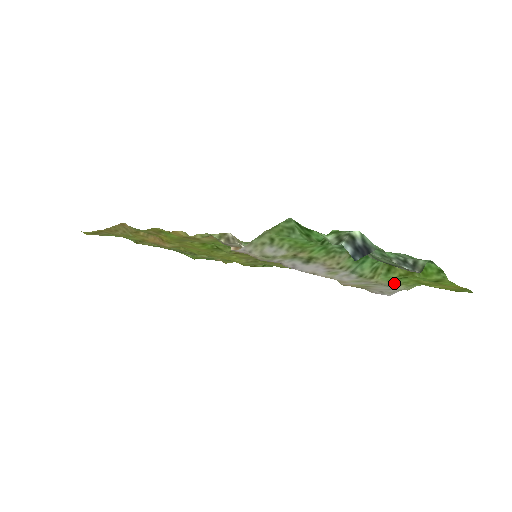
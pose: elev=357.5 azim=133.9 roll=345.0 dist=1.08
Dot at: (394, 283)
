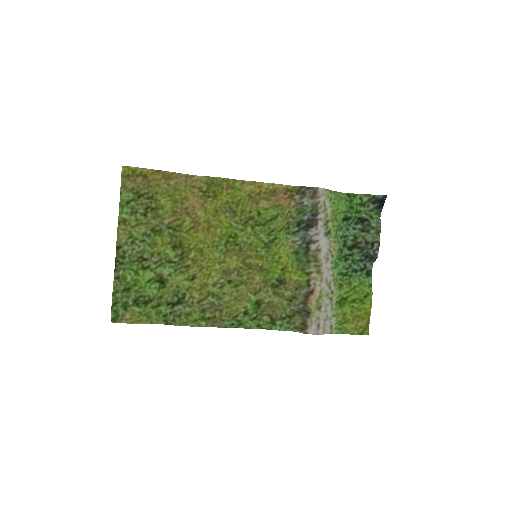
Dot at: (334, 310)
